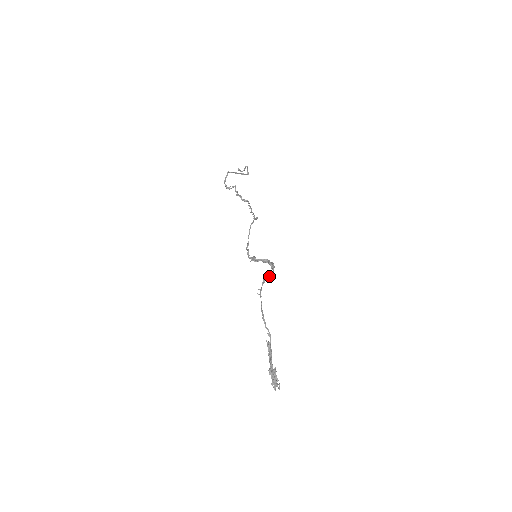
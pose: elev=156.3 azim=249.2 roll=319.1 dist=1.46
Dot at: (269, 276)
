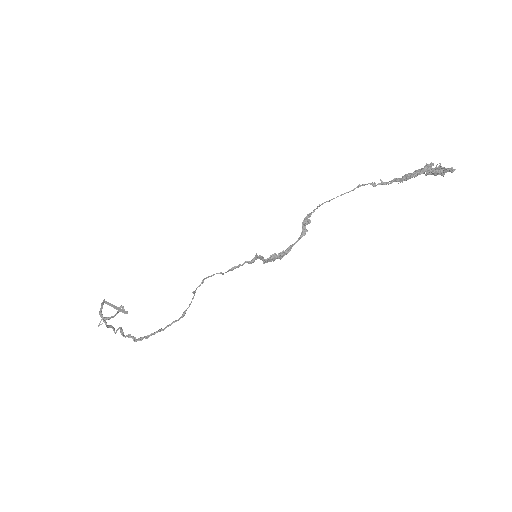
Dot at: (306, 220)
